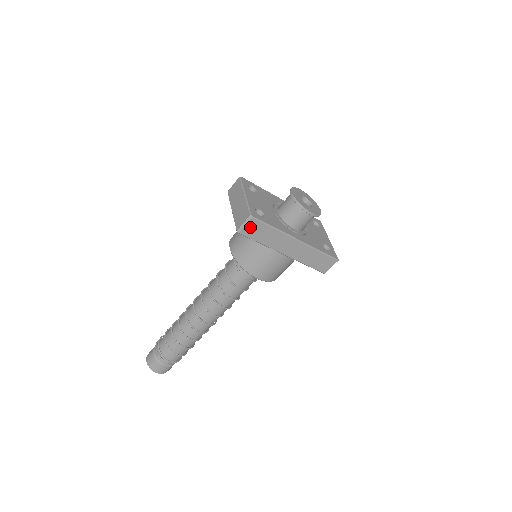
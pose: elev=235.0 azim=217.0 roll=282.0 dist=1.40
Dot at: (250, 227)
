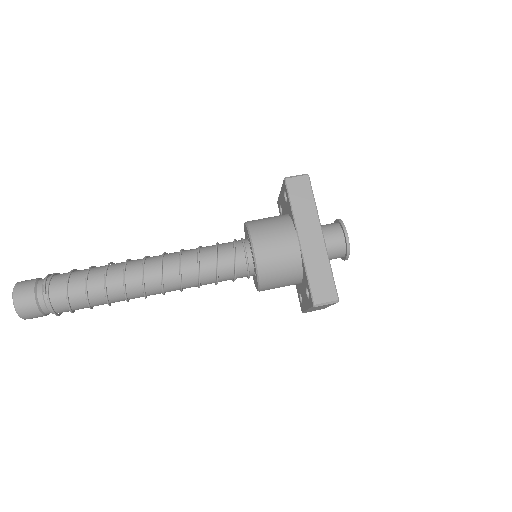
Dot at: (298, 182)
